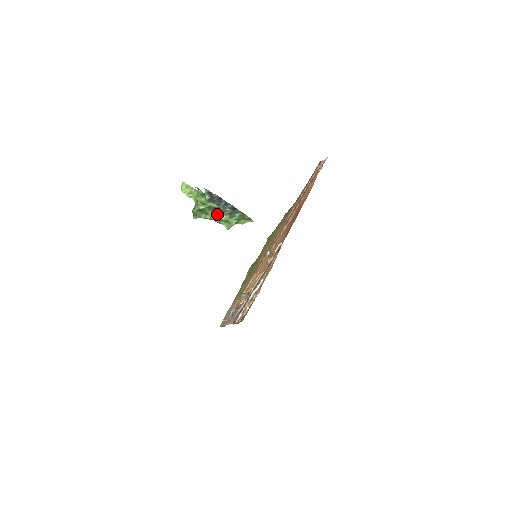
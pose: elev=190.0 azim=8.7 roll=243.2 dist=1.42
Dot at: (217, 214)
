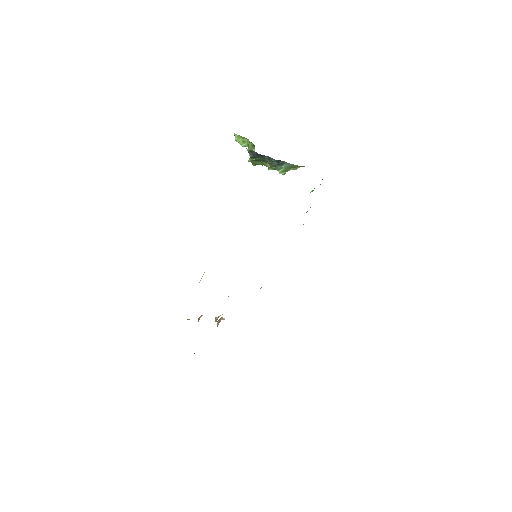
Dot at: (268, 164)
